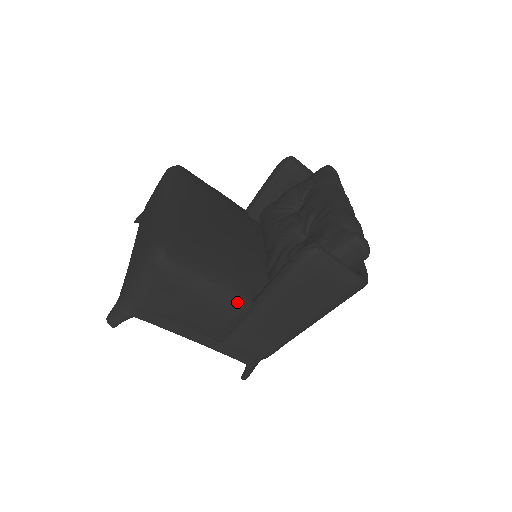
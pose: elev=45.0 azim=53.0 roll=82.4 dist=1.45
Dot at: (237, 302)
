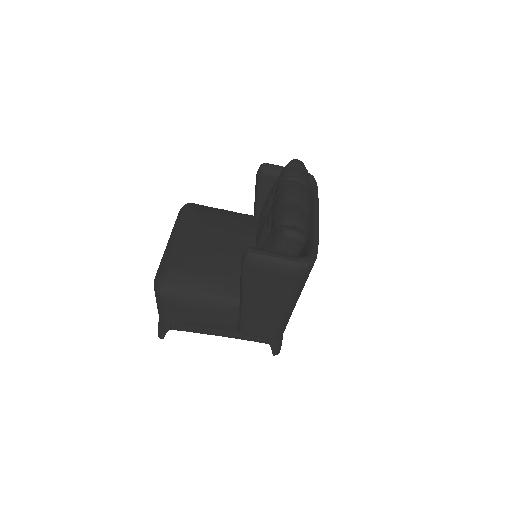
Dot at: (227, 303)
